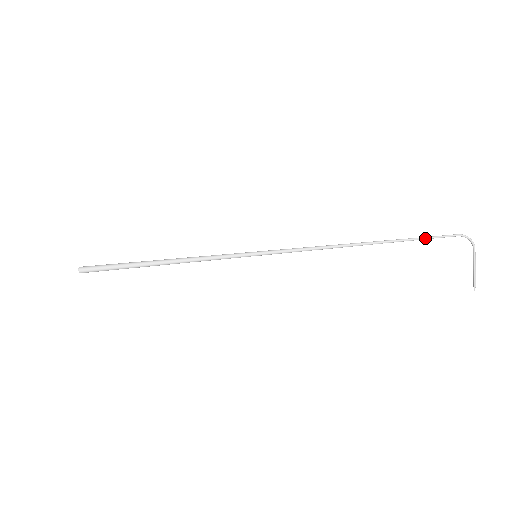
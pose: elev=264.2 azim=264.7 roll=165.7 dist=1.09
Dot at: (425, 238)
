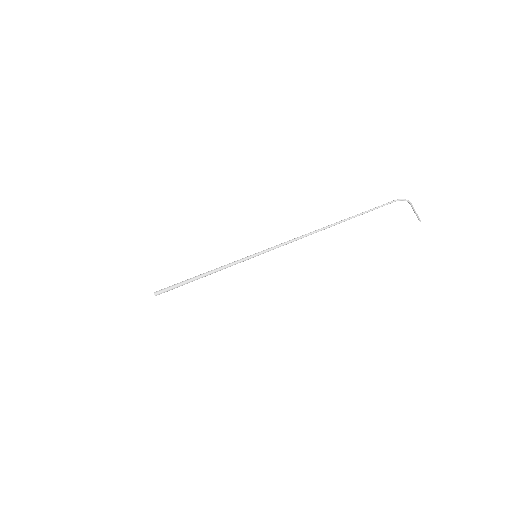
Dot at: (369, 211)
